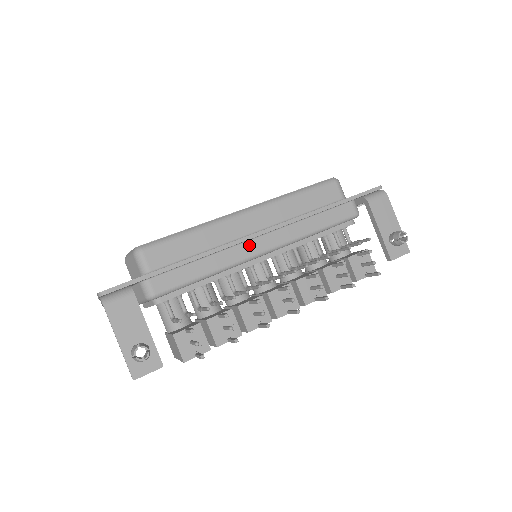
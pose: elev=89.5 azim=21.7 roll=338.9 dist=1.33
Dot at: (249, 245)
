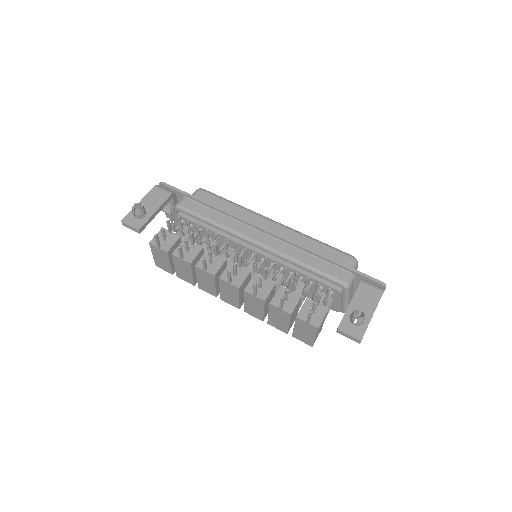
Dot at: (252, 231)
